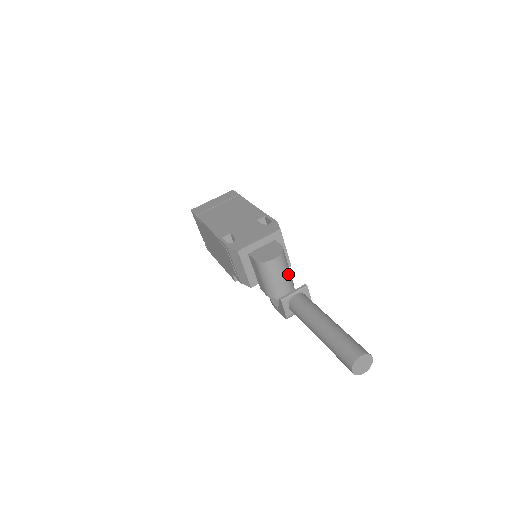
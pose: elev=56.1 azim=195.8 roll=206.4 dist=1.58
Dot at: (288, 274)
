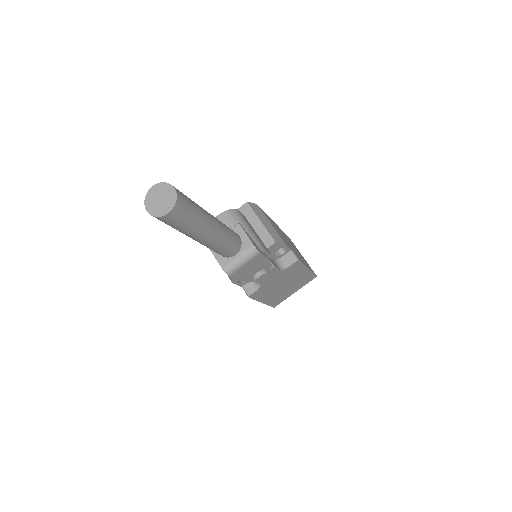
Dot at: occluded
